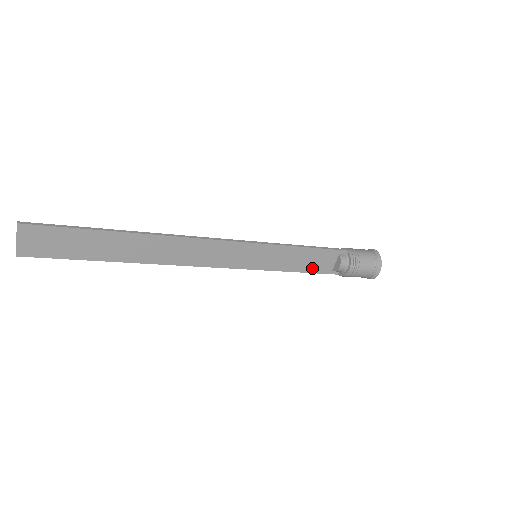
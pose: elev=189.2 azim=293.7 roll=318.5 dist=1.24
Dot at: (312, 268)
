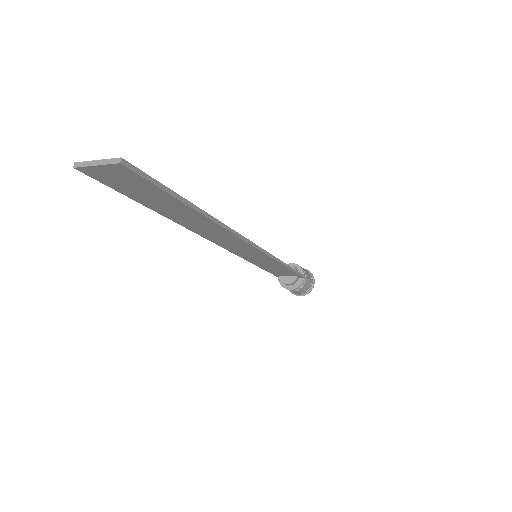
Dot at: (272, 271)
